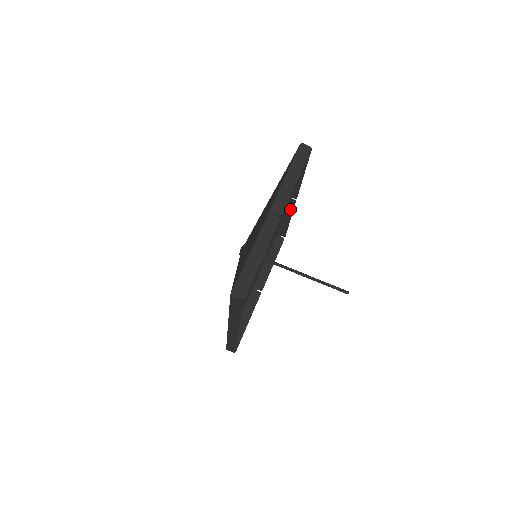
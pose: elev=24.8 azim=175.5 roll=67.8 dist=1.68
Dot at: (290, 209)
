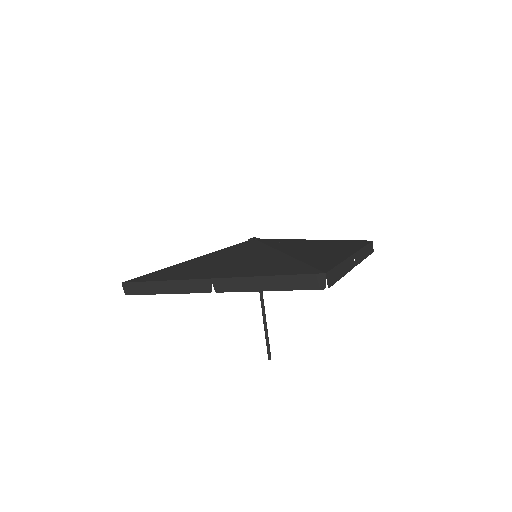
Dot at: occluded
